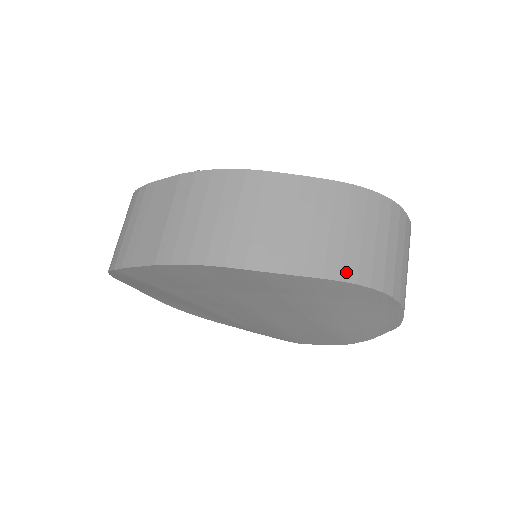
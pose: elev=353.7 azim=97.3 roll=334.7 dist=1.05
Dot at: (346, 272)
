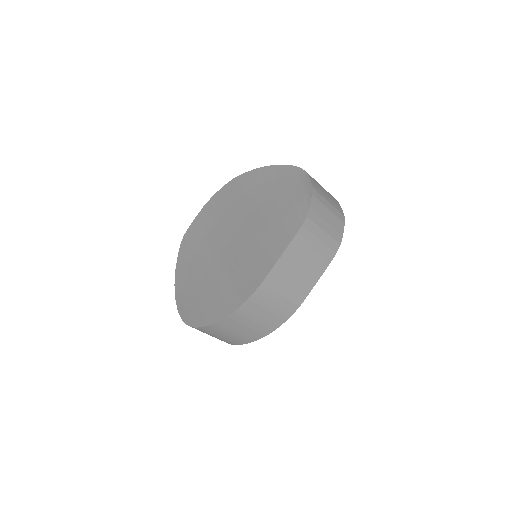
Dot at: occluded
